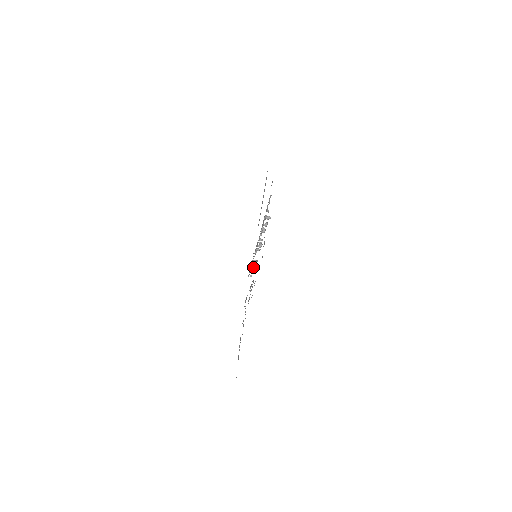
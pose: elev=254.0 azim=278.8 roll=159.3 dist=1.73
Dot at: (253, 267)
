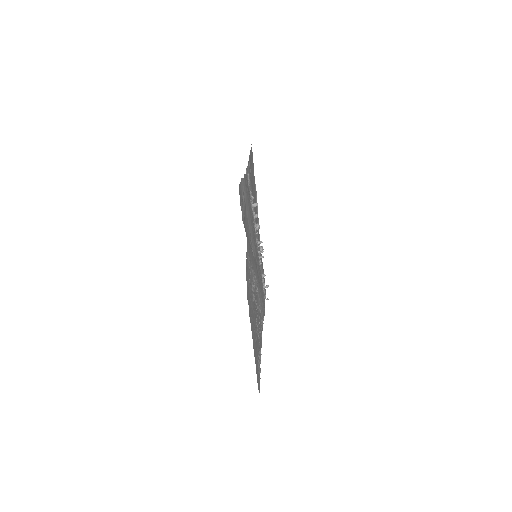
Dot at: occluded
